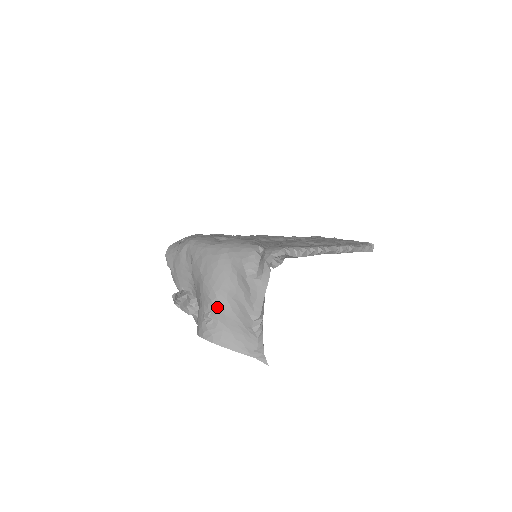
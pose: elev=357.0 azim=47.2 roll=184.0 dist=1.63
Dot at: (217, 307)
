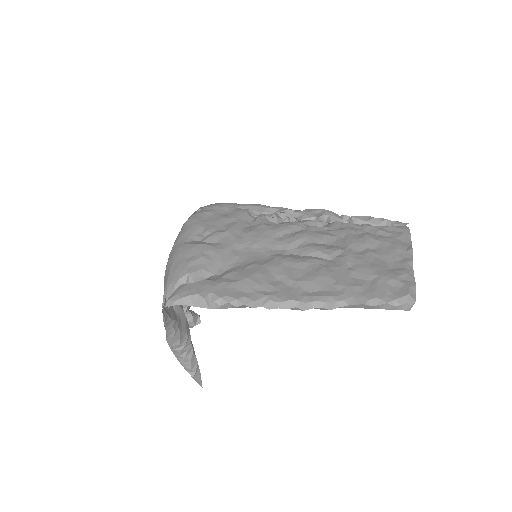
Dot at: occluded
